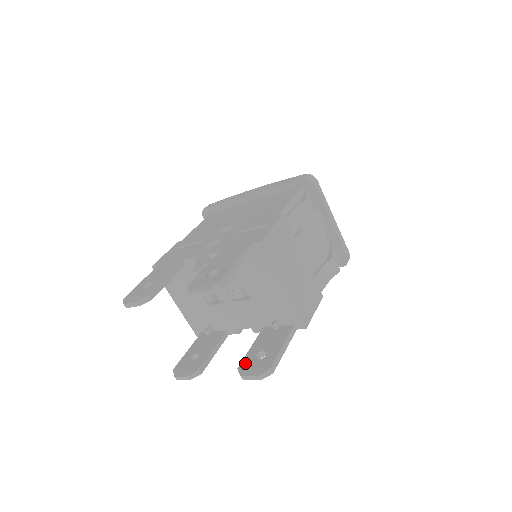
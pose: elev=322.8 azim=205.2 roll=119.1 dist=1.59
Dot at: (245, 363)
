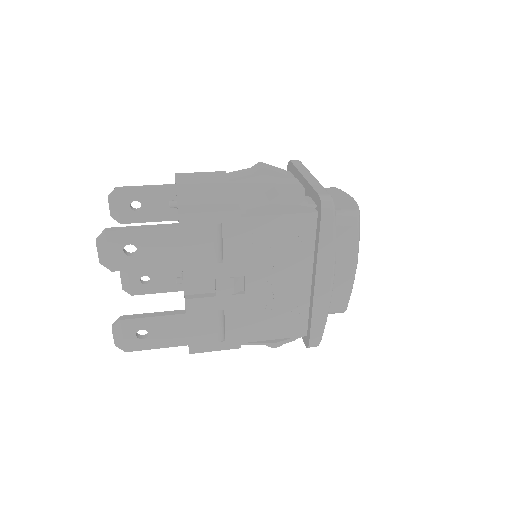
Dot at: occluded
